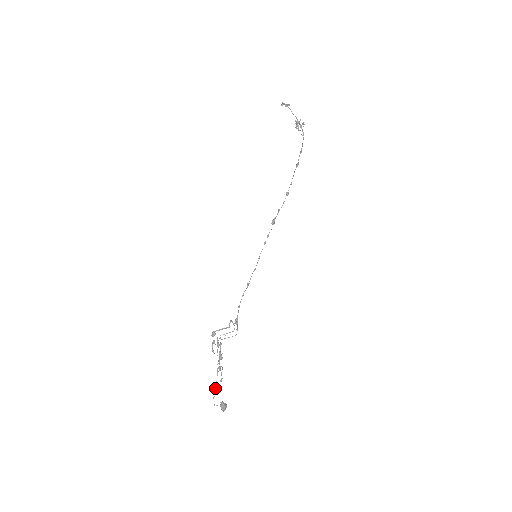
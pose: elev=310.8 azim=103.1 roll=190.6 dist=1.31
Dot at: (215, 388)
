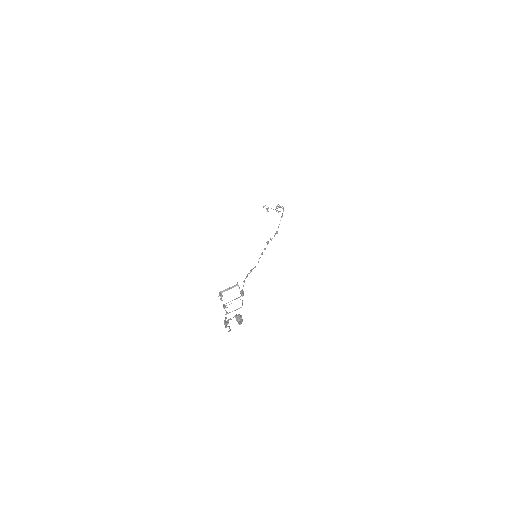
Dot at: (226, 317)
